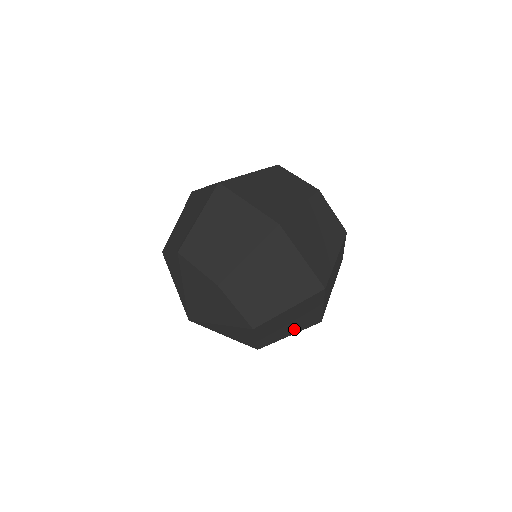
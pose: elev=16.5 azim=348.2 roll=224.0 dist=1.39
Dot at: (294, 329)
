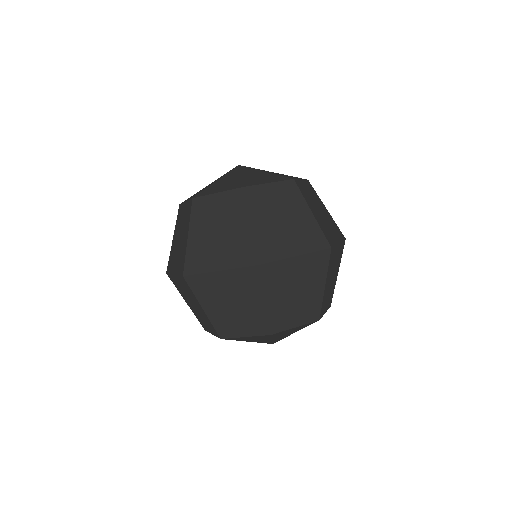
Dot at: occluded
